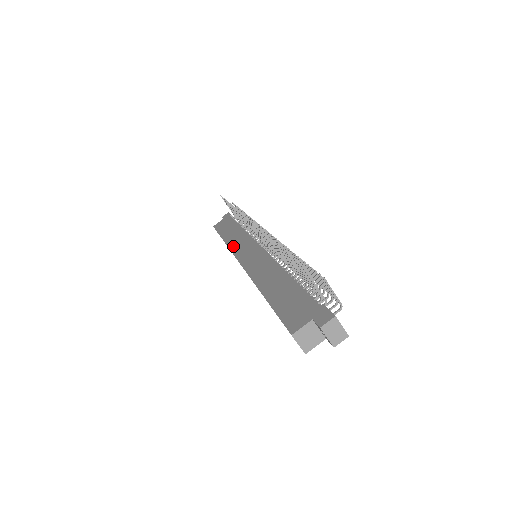
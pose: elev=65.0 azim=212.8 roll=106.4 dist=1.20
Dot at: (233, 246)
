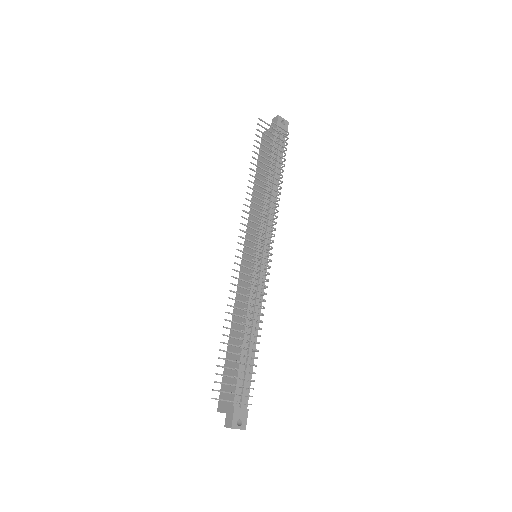
Dot at: (250, 219)
